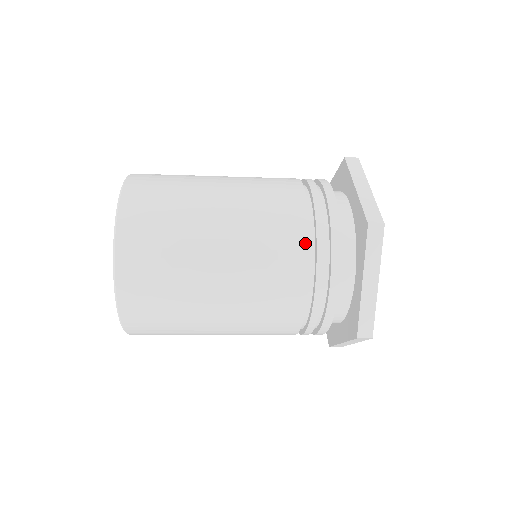
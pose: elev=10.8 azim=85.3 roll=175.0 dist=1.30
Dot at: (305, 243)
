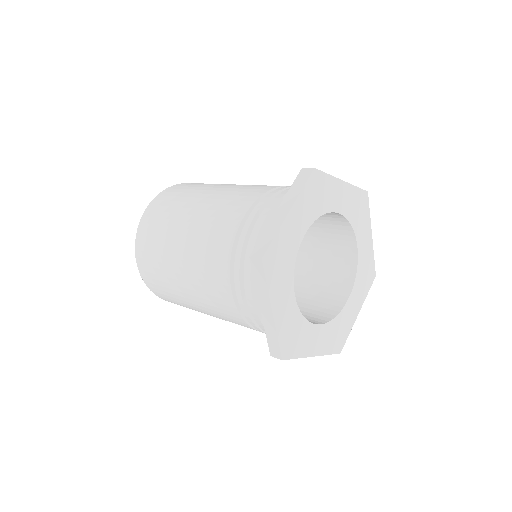
Dot at: (227, 263)
